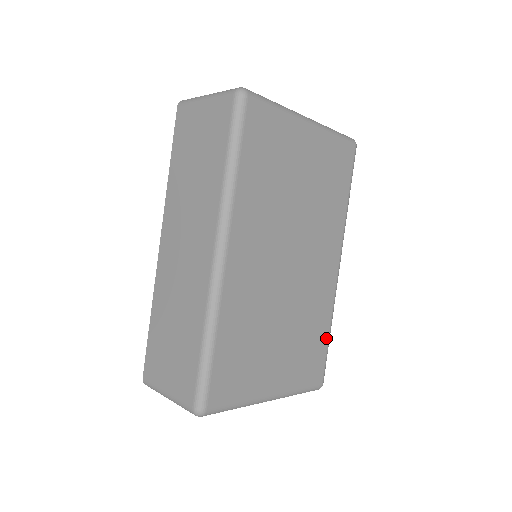
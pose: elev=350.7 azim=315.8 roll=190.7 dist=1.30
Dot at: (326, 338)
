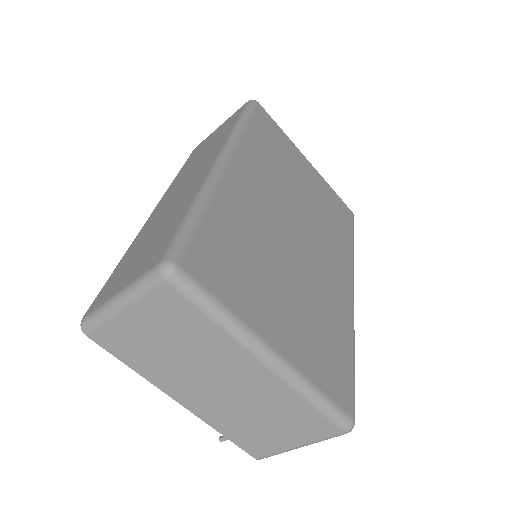
Dot at: (349, 355)
